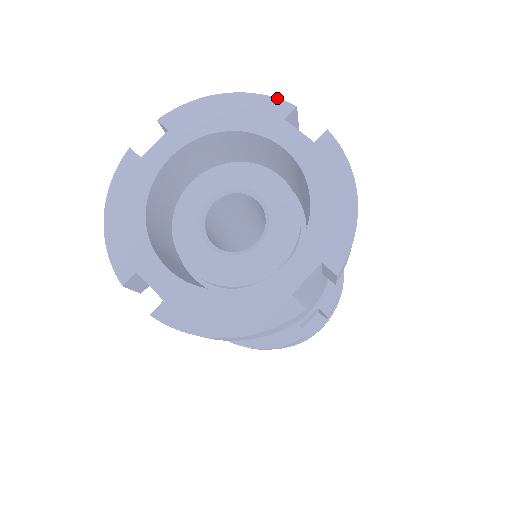
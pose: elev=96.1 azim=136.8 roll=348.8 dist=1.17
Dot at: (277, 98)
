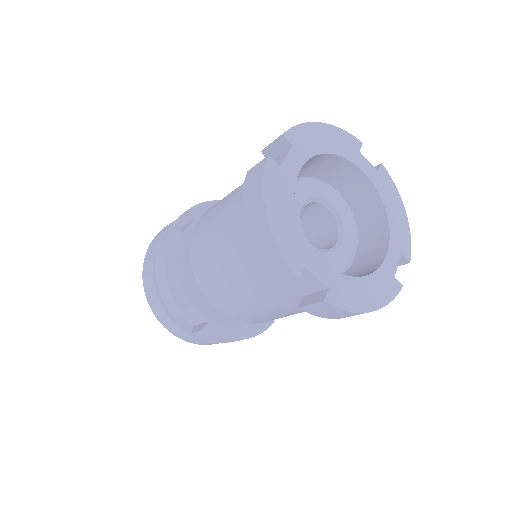
Dot at: (351, 134)
